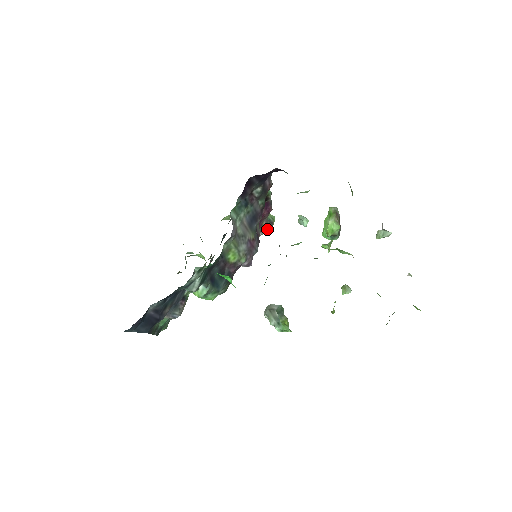
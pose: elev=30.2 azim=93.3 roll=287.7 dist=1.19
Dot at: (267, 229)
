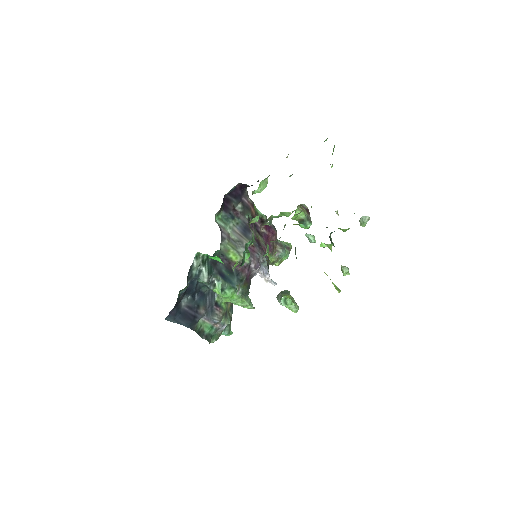
Dot at: (282, 251)
